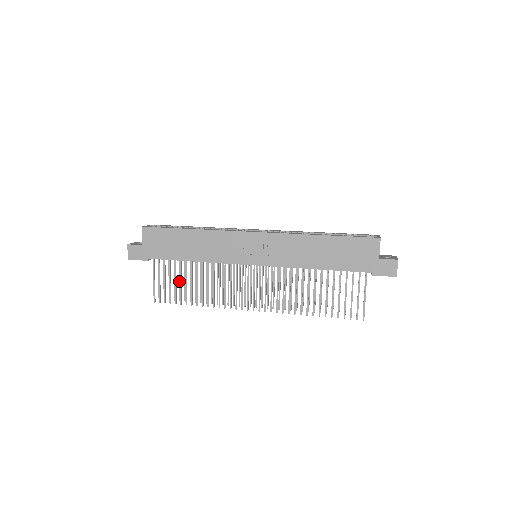
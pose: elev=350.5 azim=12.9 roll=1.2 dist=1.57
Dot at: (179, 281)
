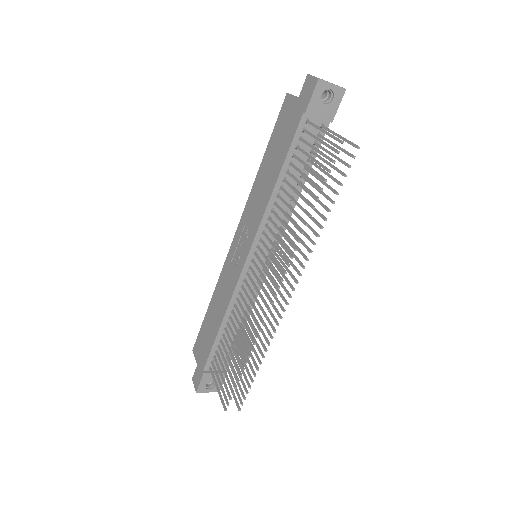
Dot at: (240, 368)
